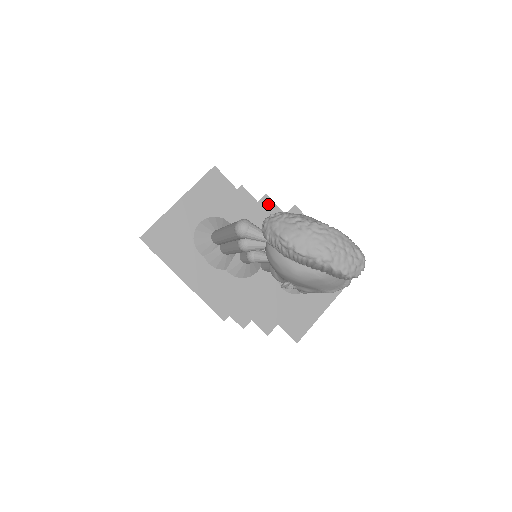
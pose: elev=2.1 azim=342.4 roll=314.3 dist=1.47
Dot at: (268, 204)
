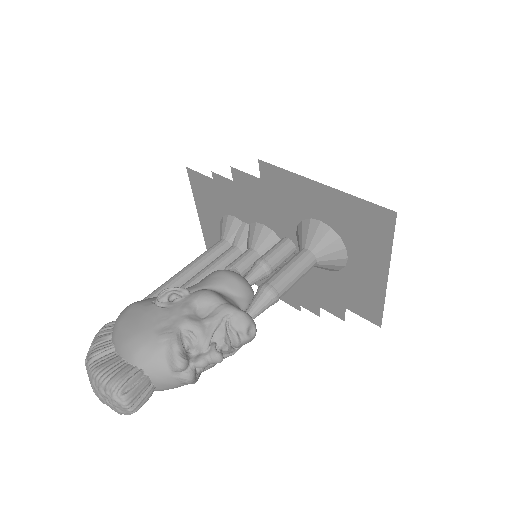
Dot at: (240, 177)
